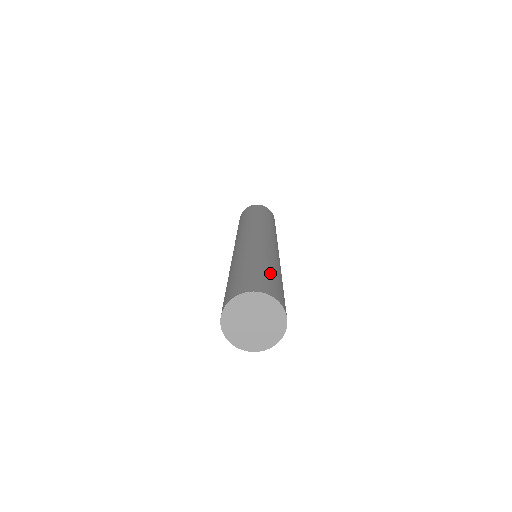
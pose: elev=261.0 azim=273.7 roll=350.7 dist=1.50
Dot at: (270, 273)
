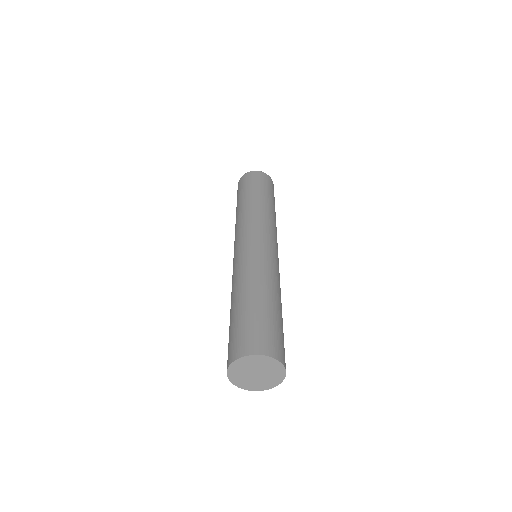
Dot at: (269, 314)
